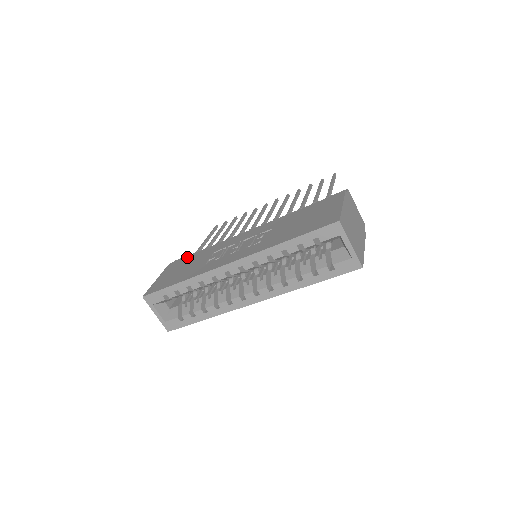
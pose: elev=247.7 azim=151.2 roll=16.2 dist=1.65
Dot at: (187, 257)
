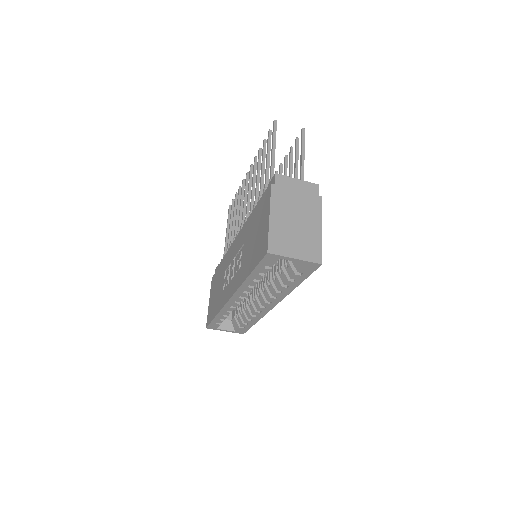
Dot at: (216, 272)
